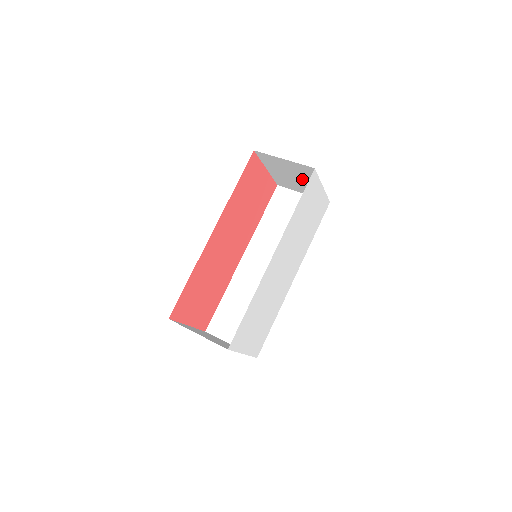
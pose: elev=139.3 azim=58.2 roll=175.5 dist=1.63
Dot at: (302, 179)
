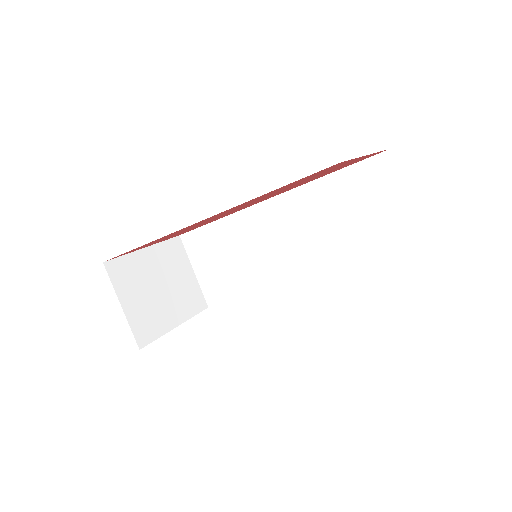
Dot at: occluded
